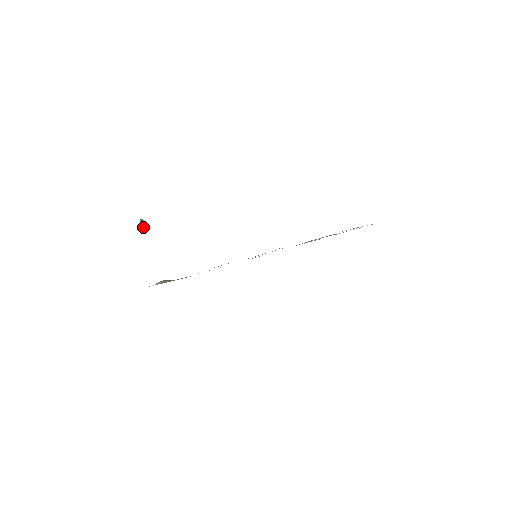
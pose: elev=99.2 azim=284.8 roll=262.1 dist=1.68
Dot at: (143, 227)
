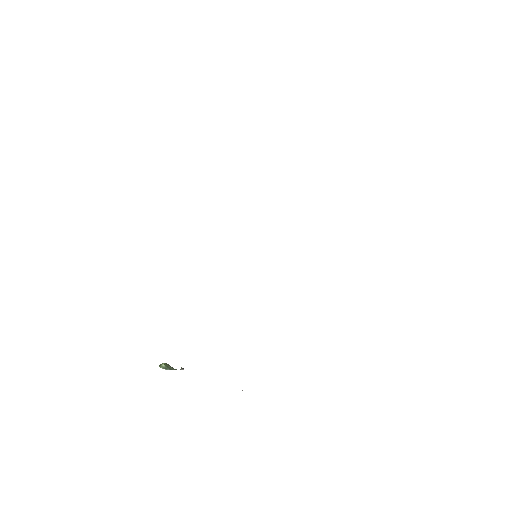
Dot at: (170, 369)
